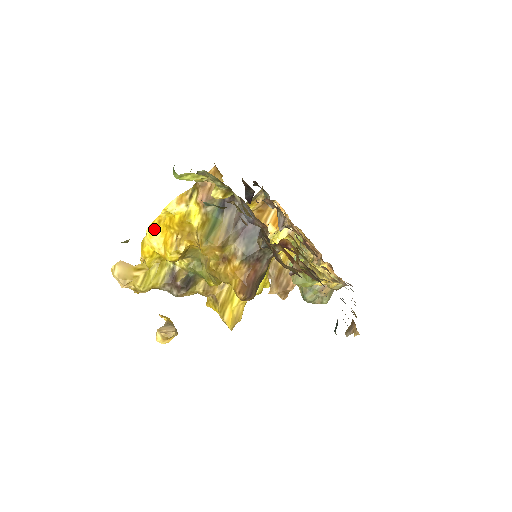
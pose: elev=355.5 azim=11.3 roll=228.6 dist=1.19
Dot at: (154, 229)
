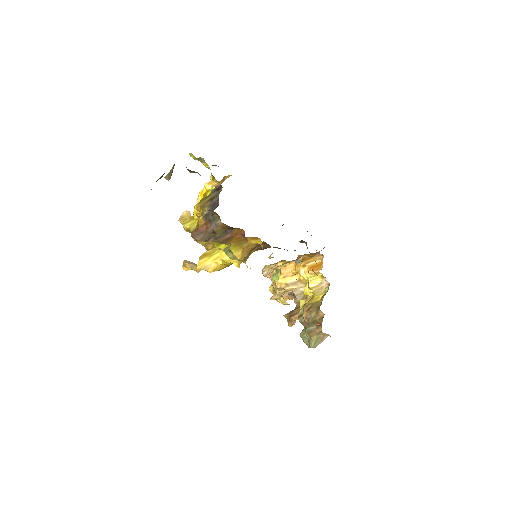
Dot at: (199, 195)
